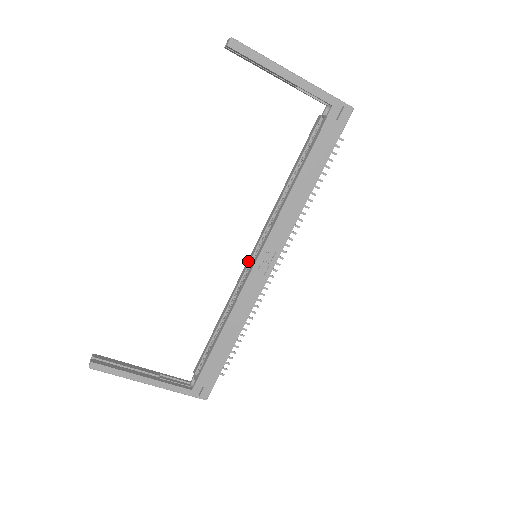
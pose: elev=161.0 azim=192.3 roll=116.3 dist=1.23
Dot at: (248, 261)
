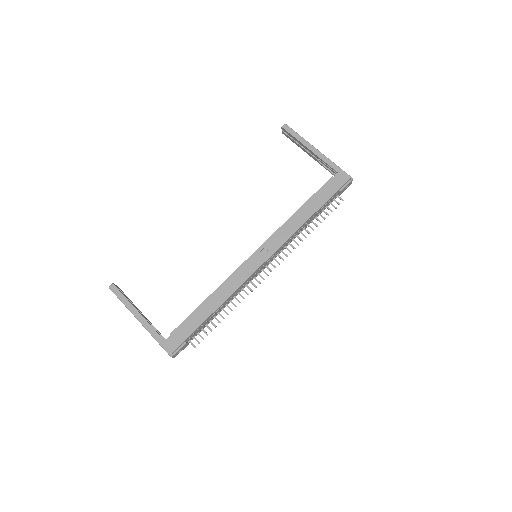
Dot at: occluded
